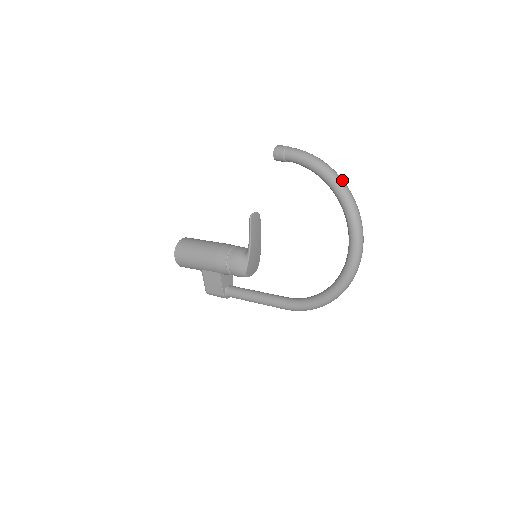
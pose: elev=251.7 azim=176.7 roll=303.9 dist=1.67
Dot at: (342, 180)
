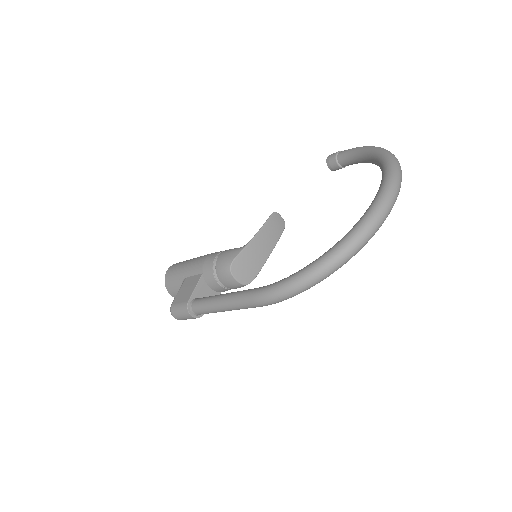
Dot at: occluded
